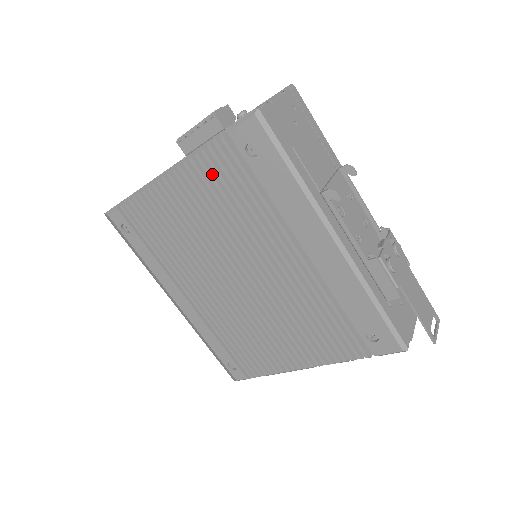
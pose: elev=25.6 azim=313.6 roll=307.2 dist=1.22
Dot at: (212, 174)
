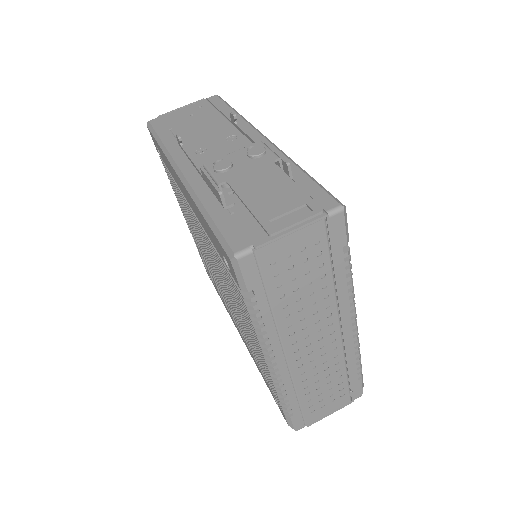
Dot at: occluded
